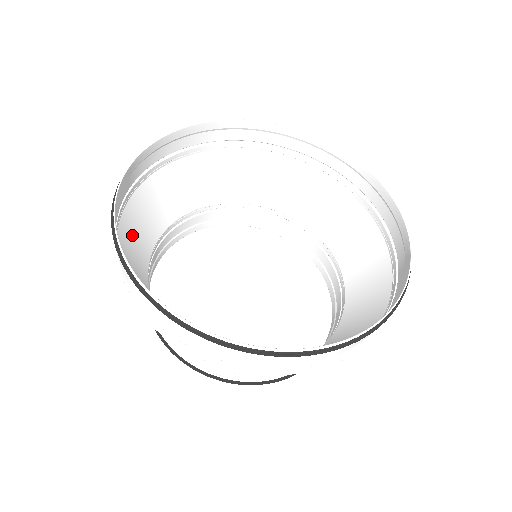
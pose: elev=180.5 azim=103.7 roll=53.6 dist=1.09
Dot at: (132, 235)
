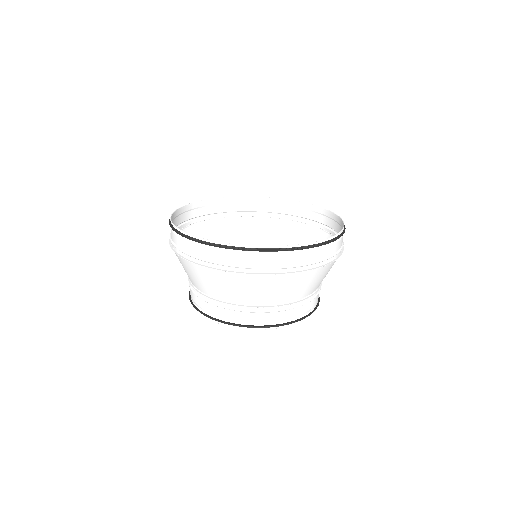
Dot at: occluded
